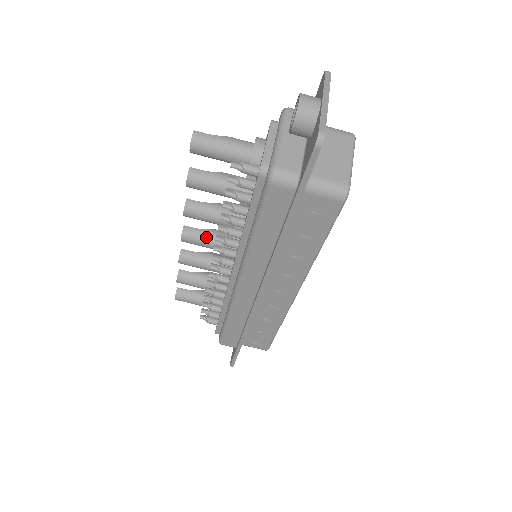
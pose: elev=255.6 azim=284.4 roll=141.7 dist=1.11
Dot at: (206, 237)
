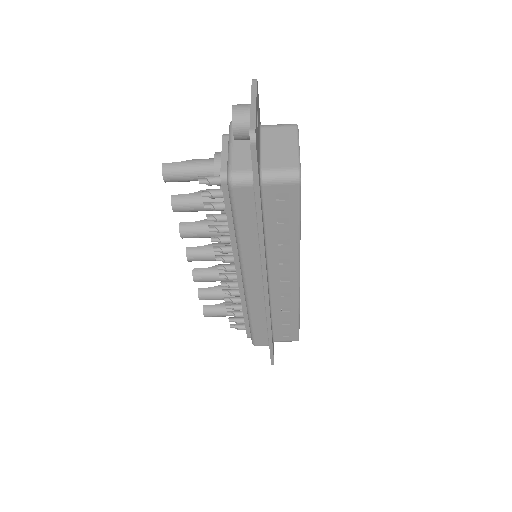
Dot at: (208, 252)
